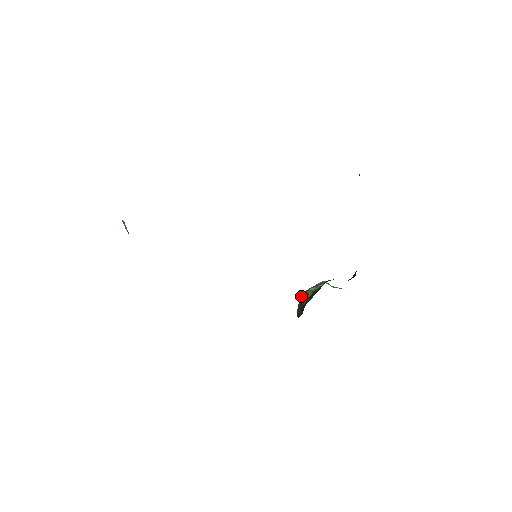
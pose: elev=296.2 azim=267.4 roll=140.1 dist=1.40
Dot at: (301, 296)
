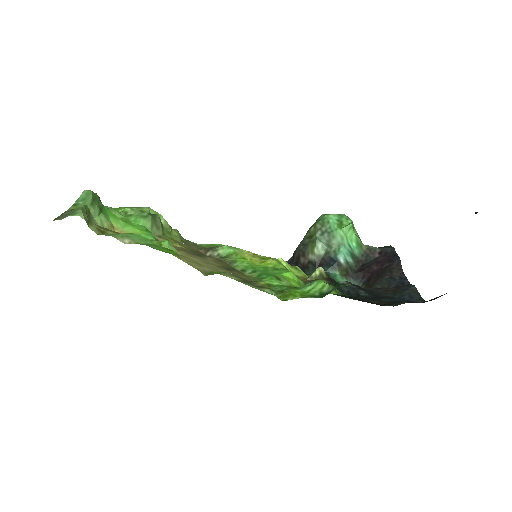
Dot at: (313, 230)
